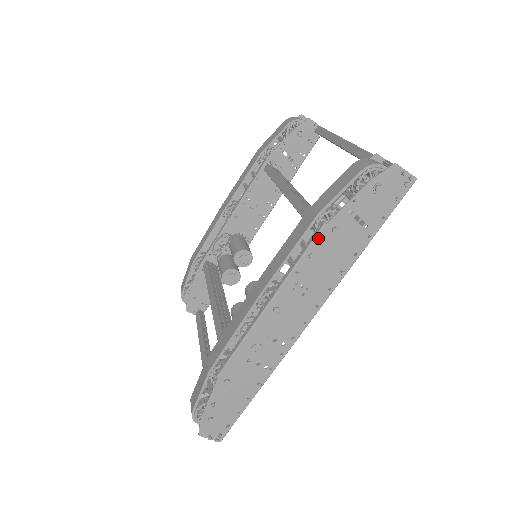
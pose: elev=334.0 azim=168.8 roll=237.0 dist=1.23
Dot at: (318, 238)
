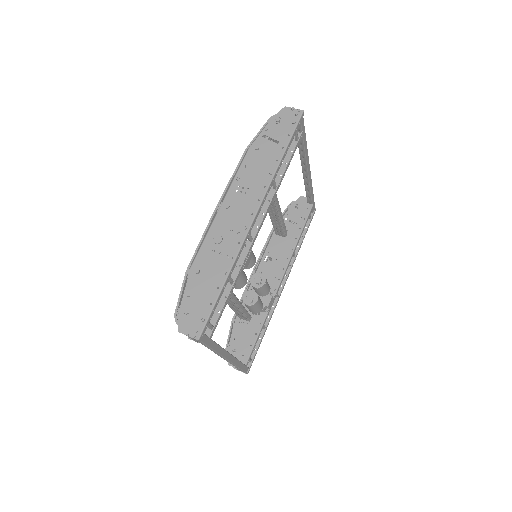
Dot at: (247, 156)
